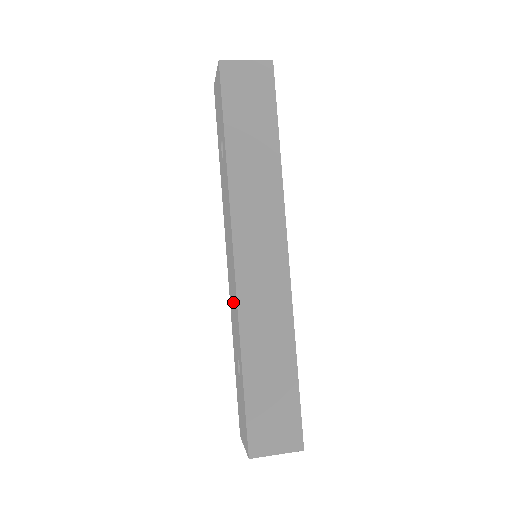
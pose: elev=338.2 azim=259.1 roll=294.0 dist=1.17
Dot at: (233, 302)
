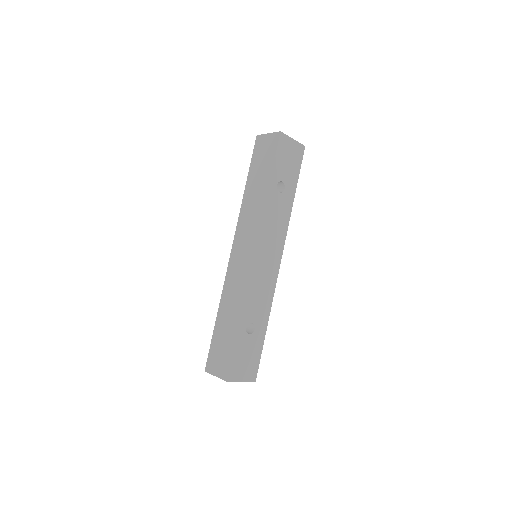
Dot at: occluded
